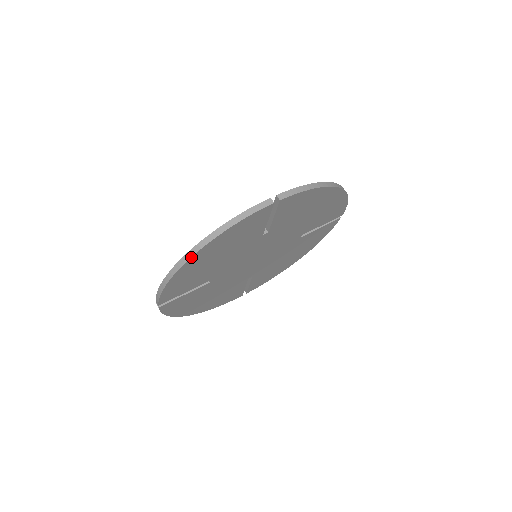
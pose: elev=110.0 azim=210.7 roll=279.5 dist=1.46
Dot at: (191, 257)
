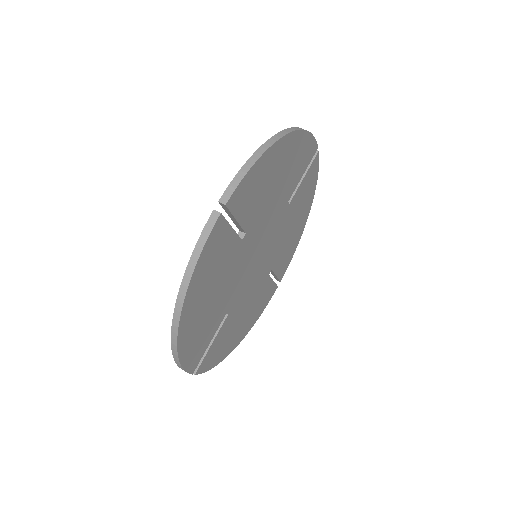
Dot at: (290, 132)
